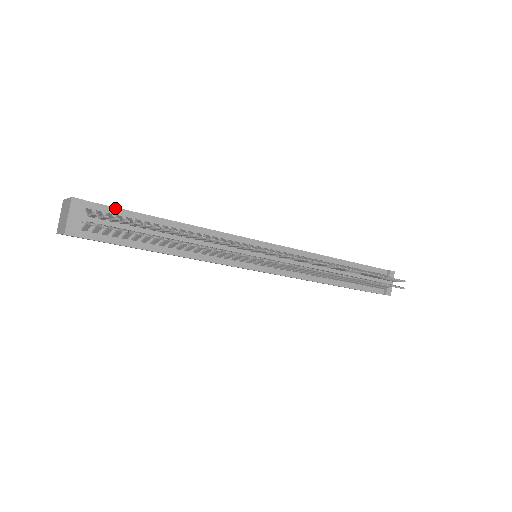
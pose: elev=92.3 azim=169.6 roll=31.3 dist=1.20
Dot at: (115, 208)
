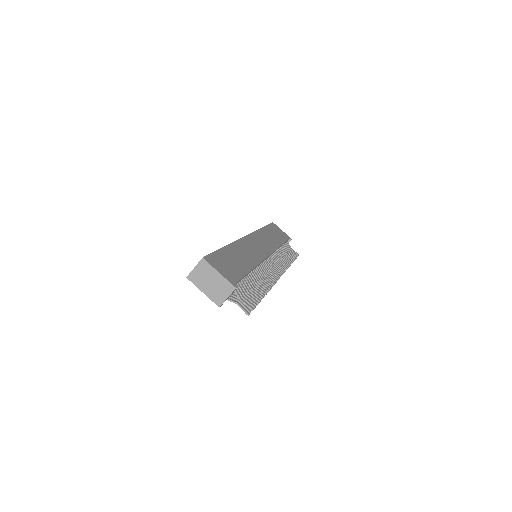
Dot at: occluded
